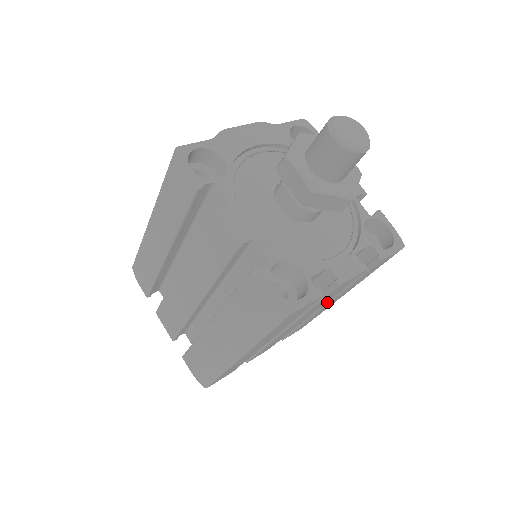
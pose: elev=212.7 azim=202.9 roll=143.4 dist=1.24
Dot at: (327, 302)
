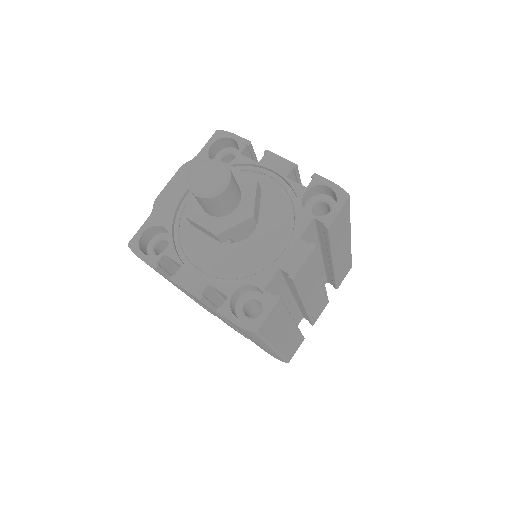
Dot at: (331, 261)
